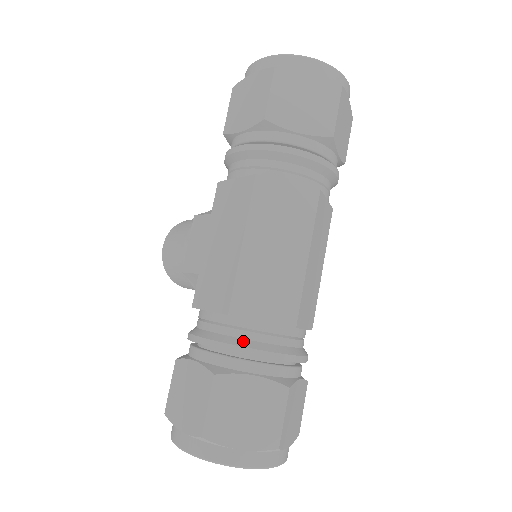
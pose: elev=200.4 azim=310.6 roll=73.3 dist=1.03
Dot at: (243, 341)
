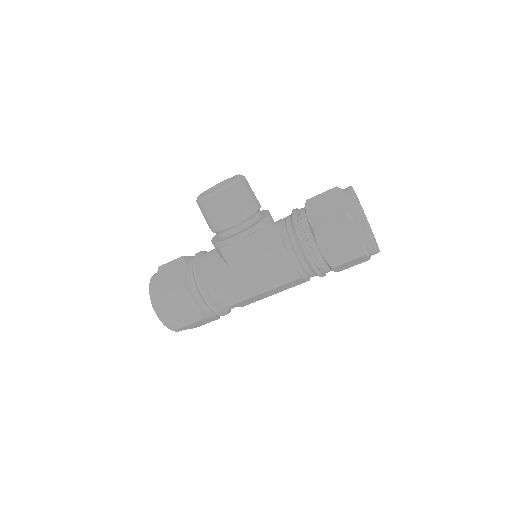
Dot at: (223, 311)
